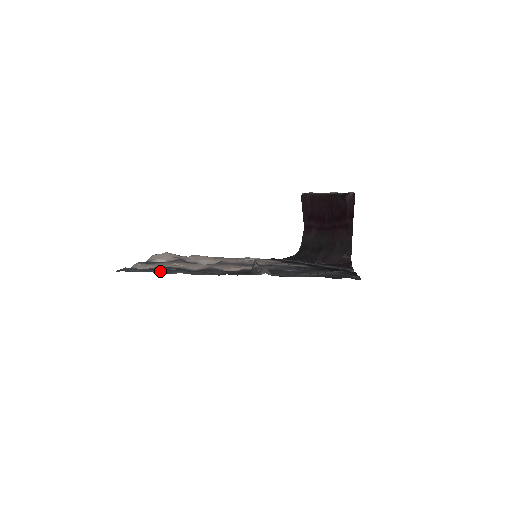
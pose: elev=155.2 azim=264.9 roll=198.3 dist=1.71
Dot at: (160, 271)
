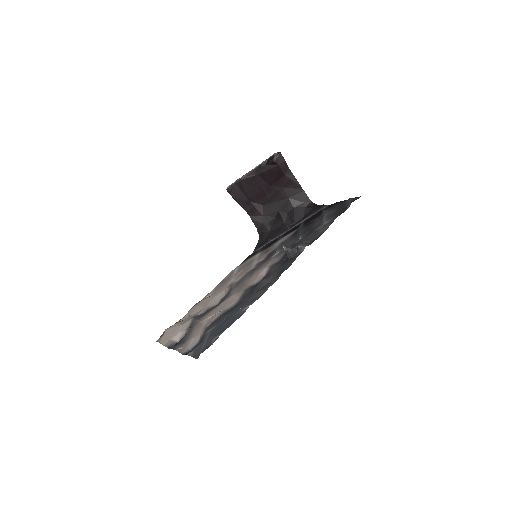
Dot at: (229, 322)
